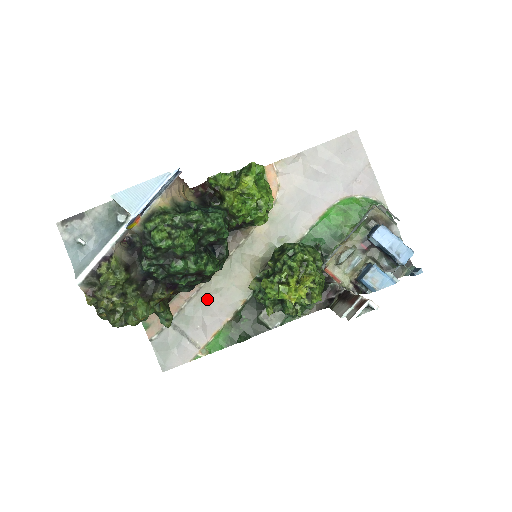
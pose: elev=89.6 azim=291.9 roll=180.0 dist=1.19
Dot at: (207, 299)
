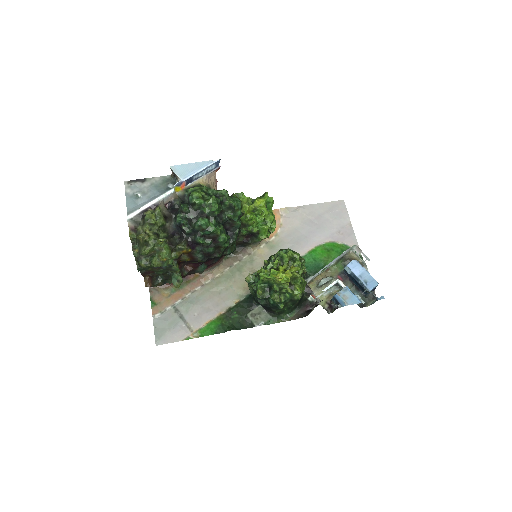
Dot at: (208, 294)
